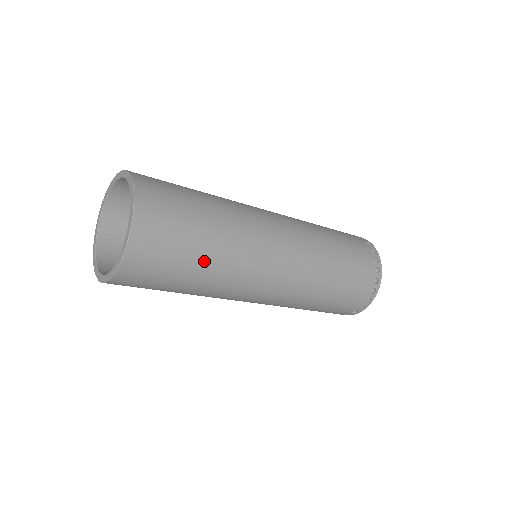
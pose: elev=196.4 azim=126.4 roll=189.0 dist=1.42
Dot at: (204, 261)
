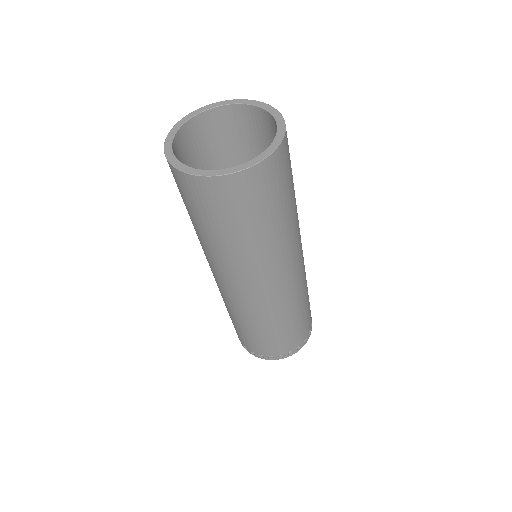
Dot at: (290, 208)
